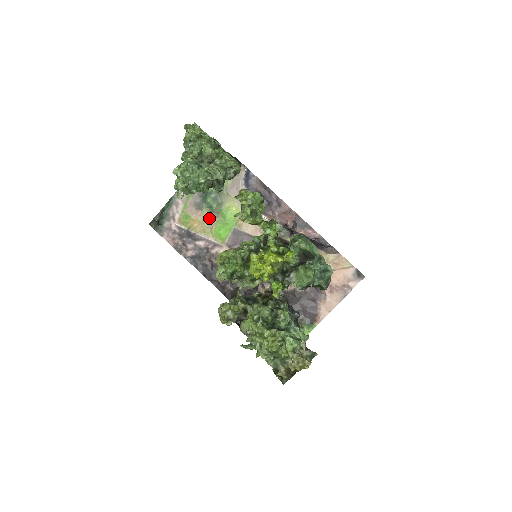
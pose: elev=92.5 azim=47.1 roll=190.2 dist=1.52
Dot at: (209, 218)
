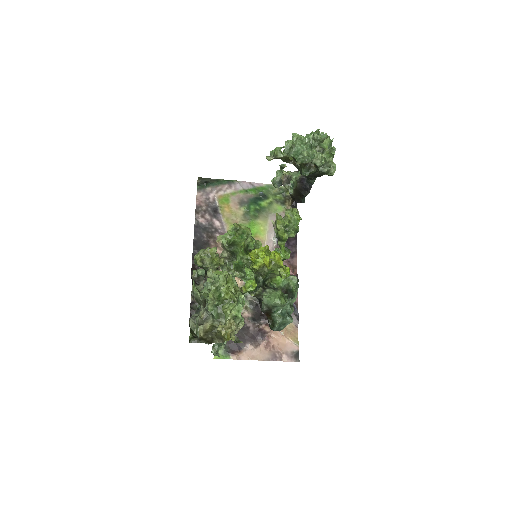
Dot at: (240, 216)
